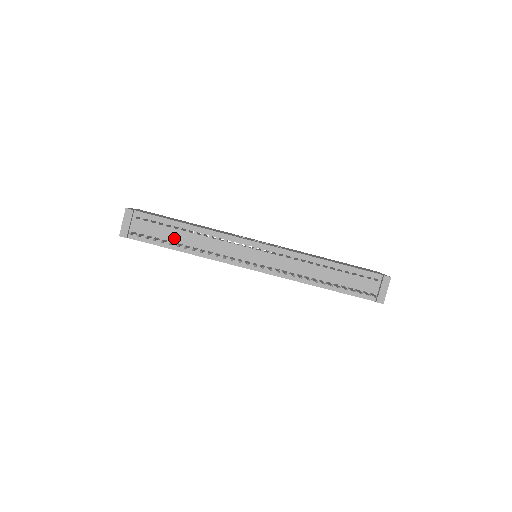
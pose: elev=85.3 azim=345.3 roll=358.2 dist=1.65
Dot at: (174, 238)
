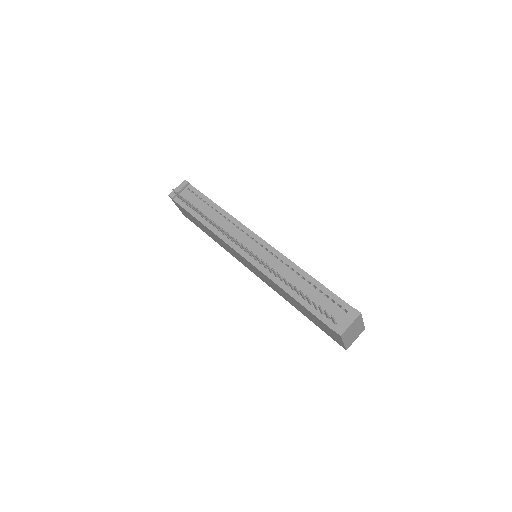
Dot at: (202, 211)
